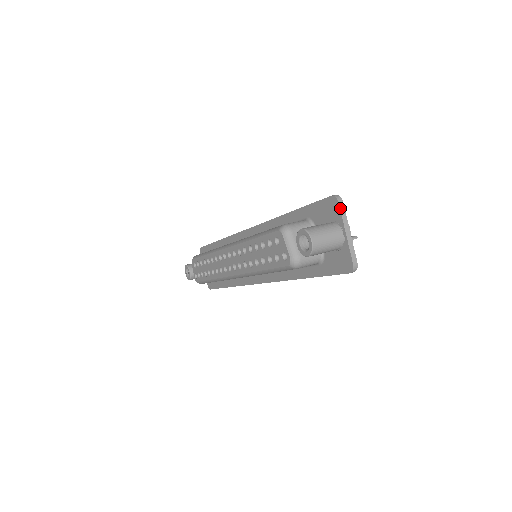
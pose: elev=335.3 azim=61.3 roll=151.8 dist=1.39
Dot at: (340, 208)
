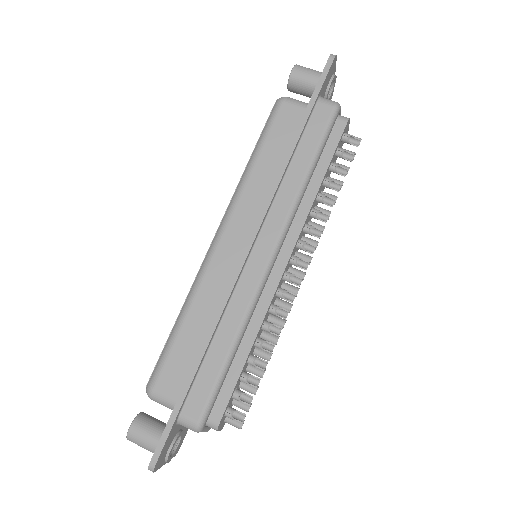
Dot at: occluded
